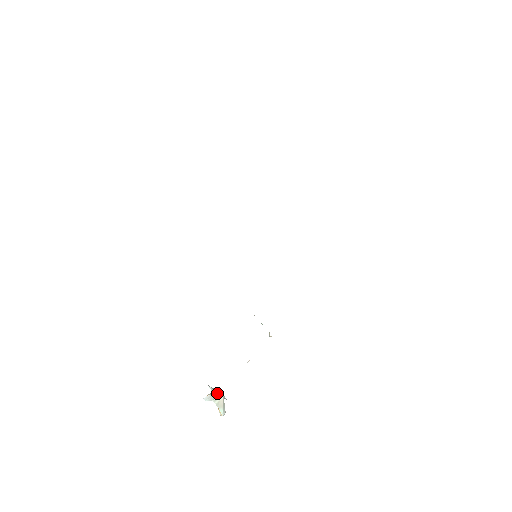
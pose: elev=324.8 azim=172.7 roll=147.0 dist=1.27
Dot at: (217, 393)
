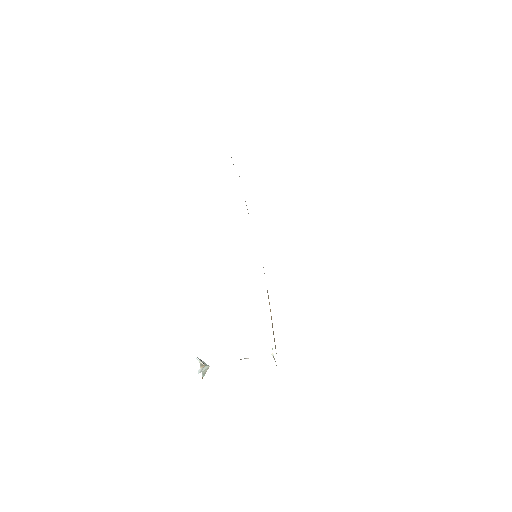
Dot at: (205, 366)
